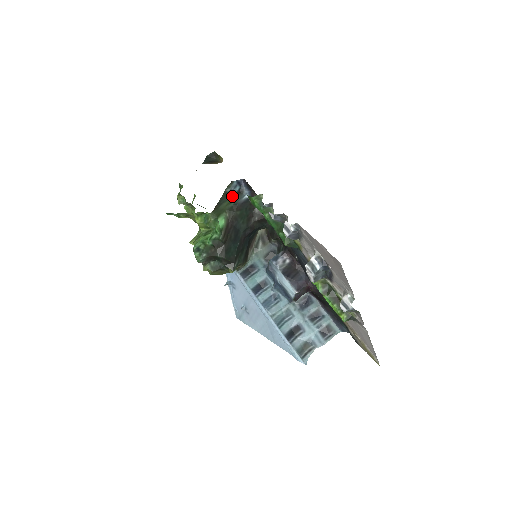
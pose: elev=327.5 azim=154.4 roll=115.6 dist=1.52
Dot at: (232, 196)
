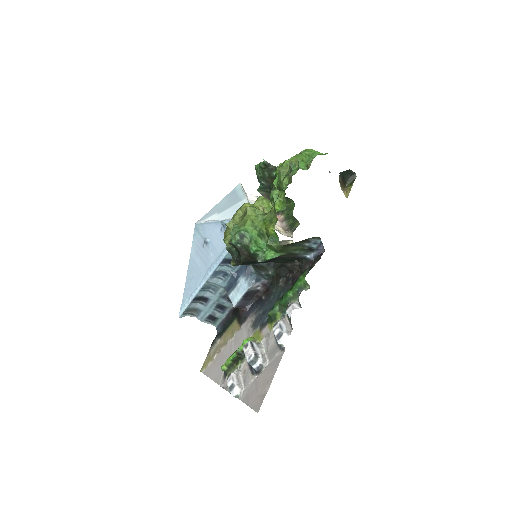
Dot at: (305, 246)
